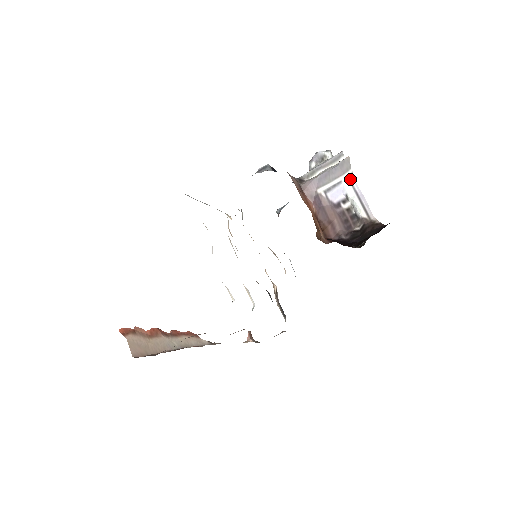
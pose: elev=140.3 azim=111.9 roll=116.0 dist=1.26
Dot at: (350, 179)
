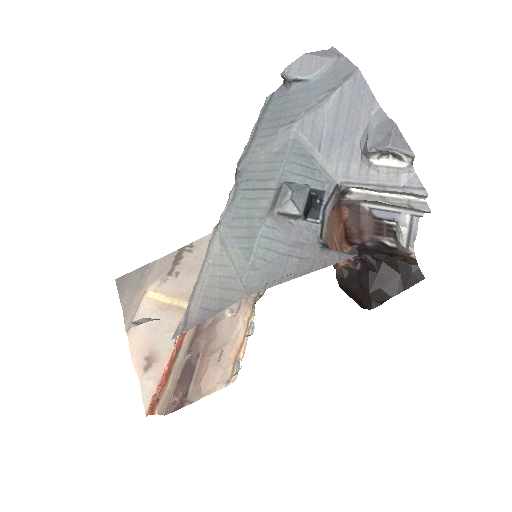
Dot at: (414, 216)
